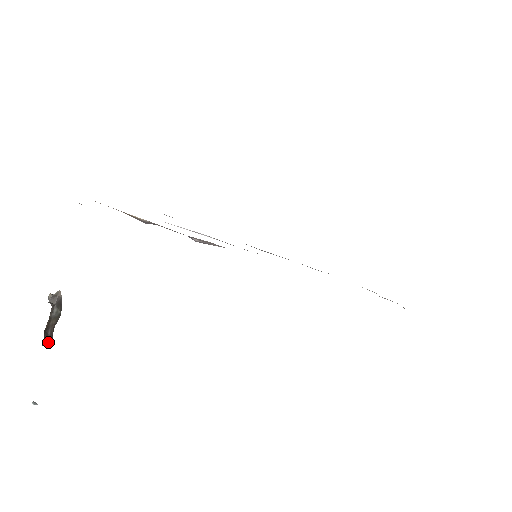
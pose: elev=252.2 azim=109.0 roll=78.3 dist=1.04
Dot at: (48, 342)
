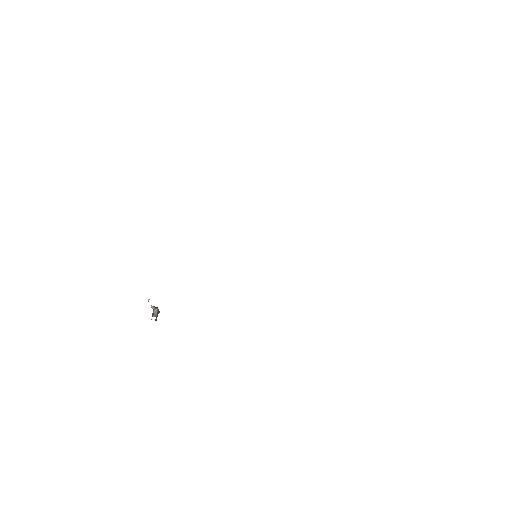
Dot at: occluded
